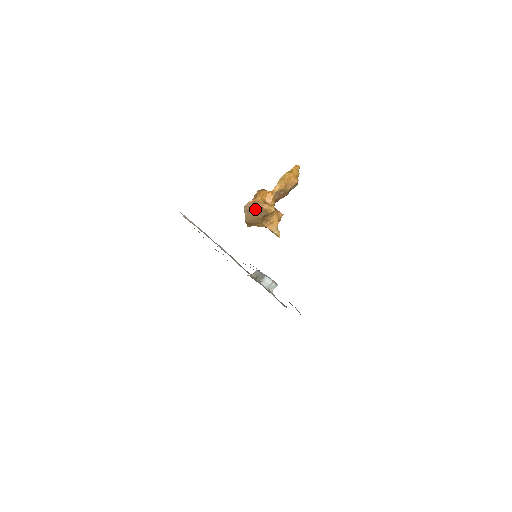
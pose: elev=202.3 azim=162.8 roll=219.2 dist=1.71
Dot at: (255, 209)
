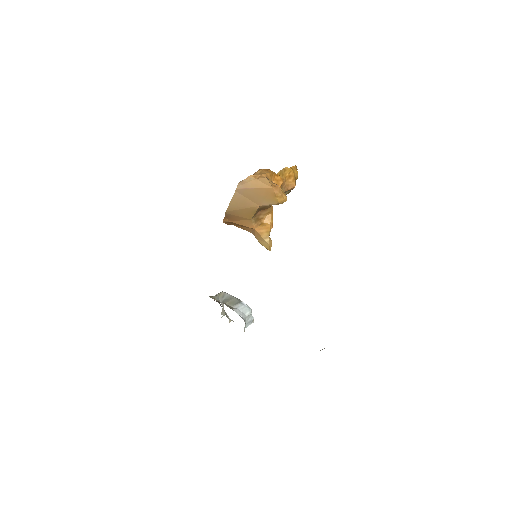
Dot at: (257, 189)
